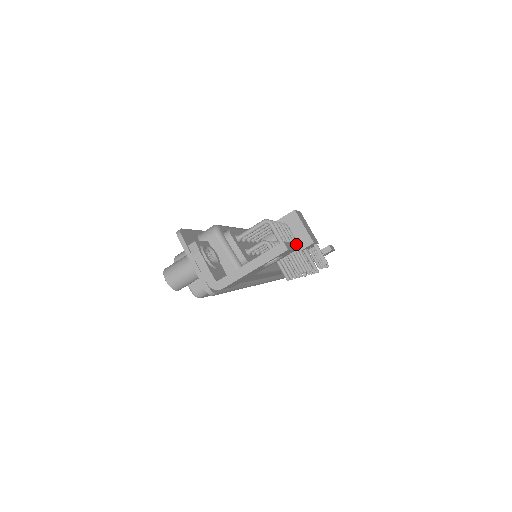
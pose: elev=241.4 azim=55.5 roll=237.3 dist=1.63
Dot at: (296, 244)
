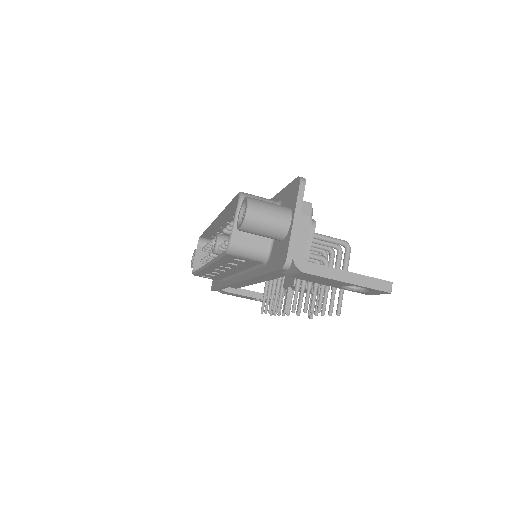
Dot at: occluded
